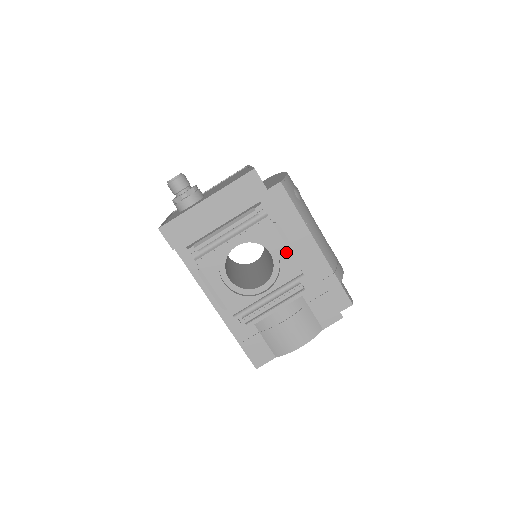
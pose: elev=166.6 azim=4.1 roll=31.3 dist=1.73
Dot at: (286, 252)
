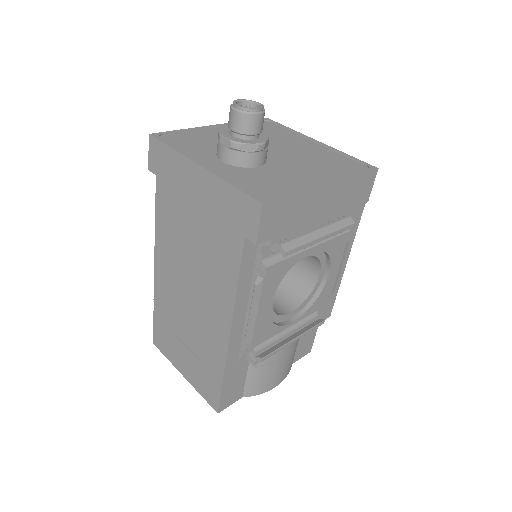
Dot at: (333, 278)
